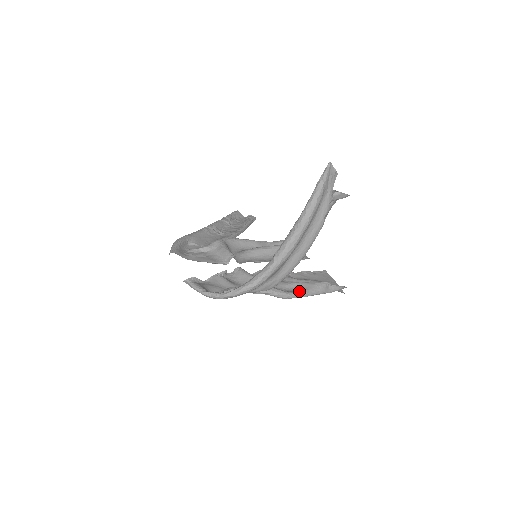
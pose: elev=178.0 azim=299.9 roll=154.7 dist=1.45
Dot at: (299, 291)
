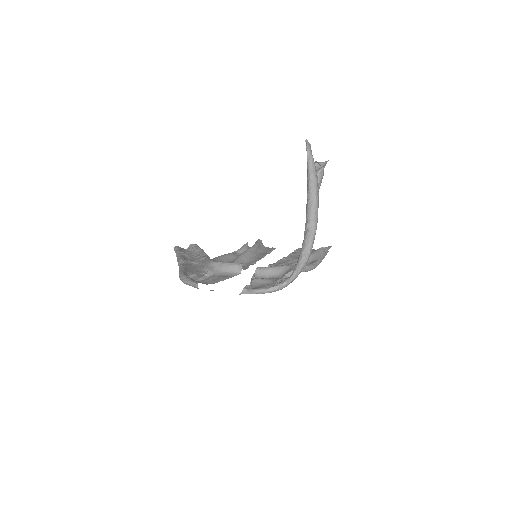
Dot at: (315, 261)
